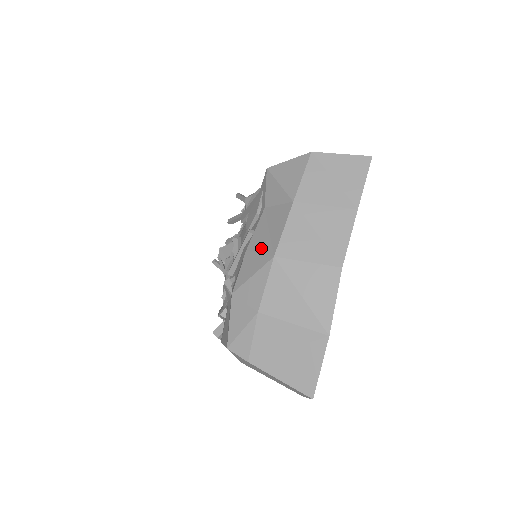
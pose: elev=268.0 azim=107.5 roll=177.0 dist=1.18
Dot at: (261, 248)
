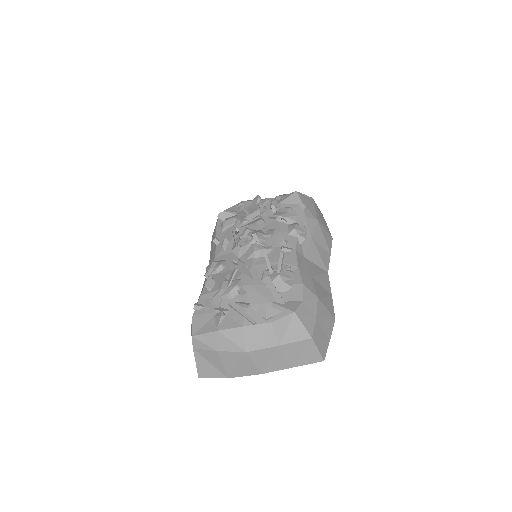
Dot at: (248, 339)
